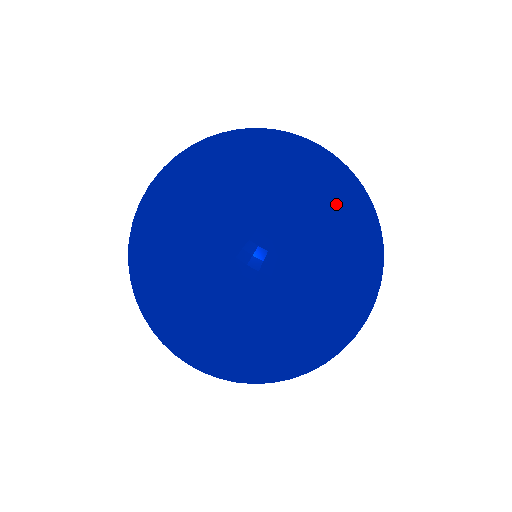
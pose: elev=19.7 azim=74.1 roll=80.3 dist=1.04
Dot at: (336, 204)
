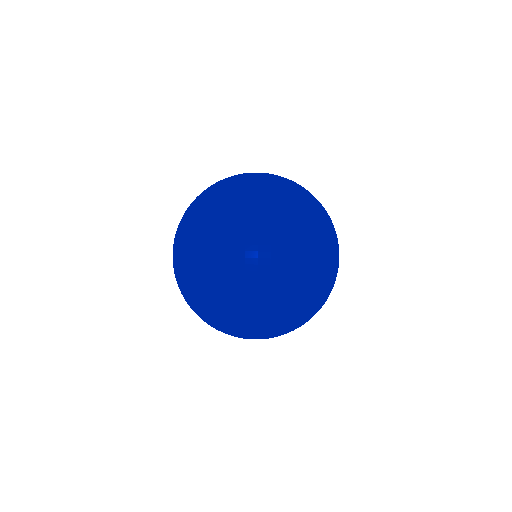
Dot at: occluded
